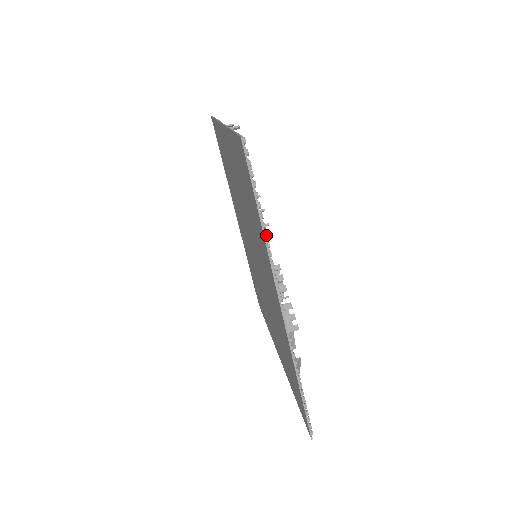
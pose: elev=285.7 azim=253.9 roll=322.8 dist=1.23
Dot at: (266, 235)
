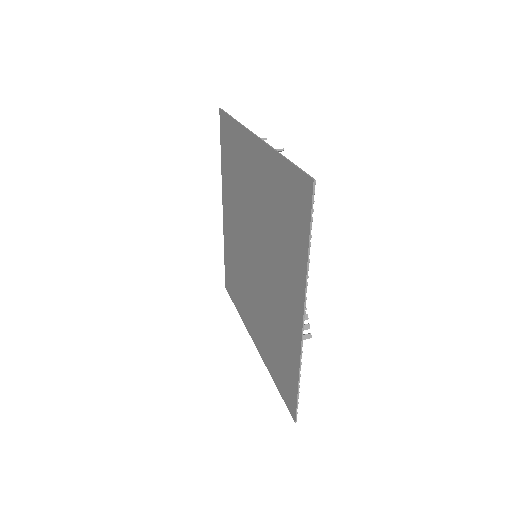
Dot at: (309, 261)
